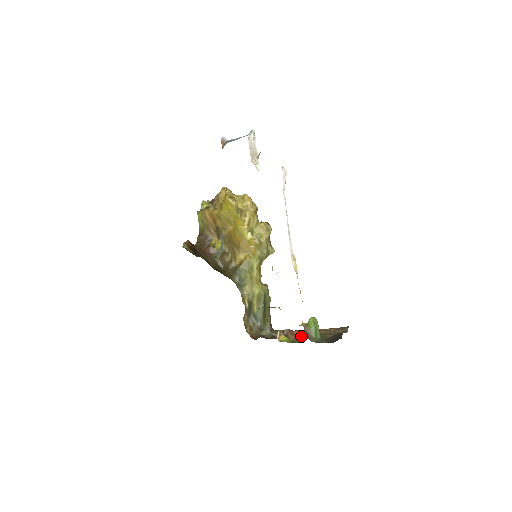
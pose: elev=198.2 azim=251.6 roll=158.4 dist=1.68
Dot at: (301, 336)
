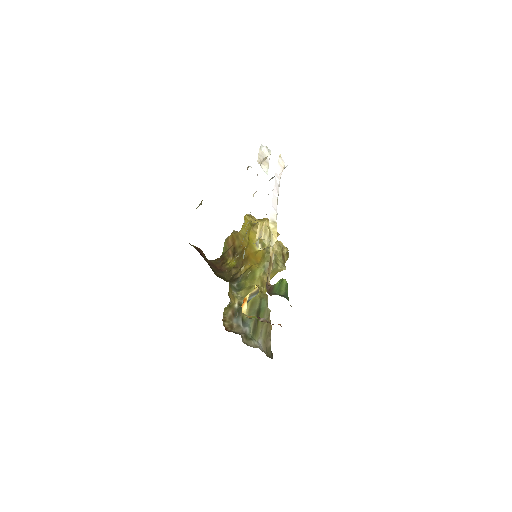
Dot at: occluded
